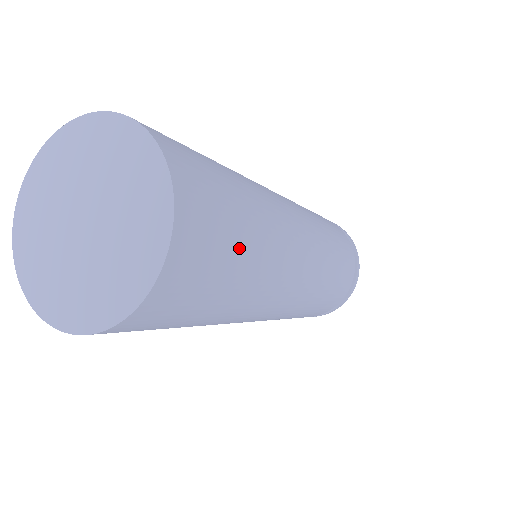
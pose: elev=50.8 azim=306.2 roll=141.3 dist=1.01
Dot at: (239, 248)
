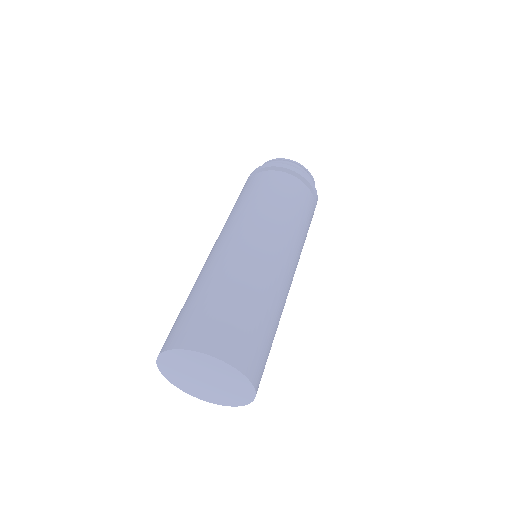
Dot at: occluded
